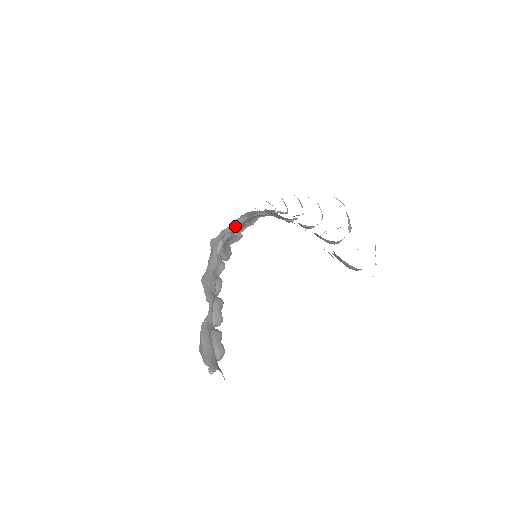
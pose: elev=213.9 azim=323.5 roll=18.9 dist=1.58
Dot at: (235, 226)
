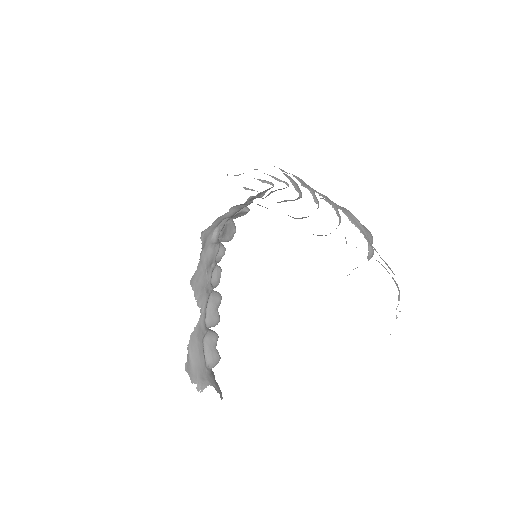
Dot at: (233, 212)
